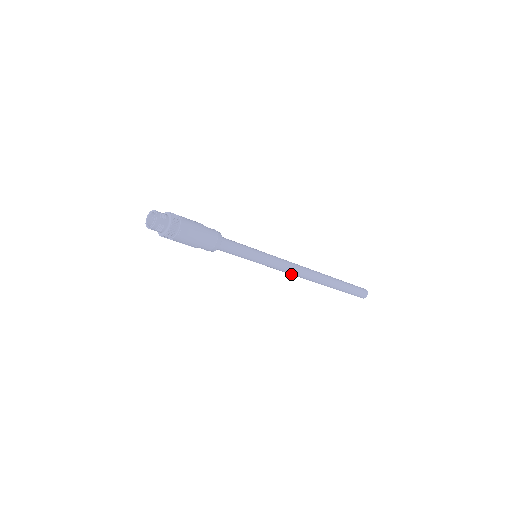
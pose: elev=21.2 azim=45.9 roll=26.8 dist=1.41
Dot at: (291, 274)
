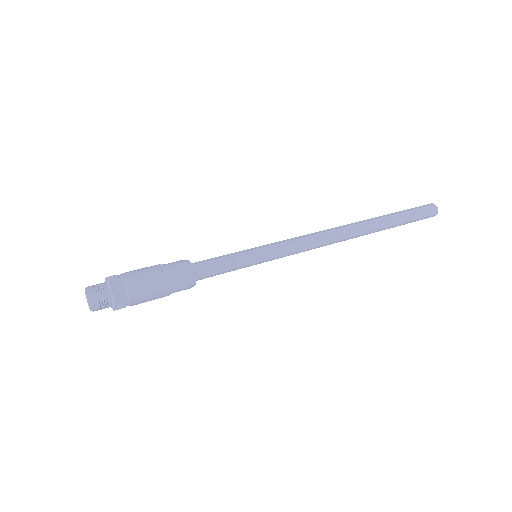
Dot at: occluded
